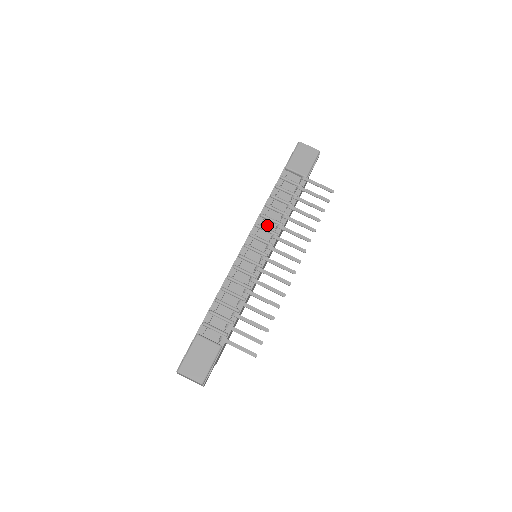
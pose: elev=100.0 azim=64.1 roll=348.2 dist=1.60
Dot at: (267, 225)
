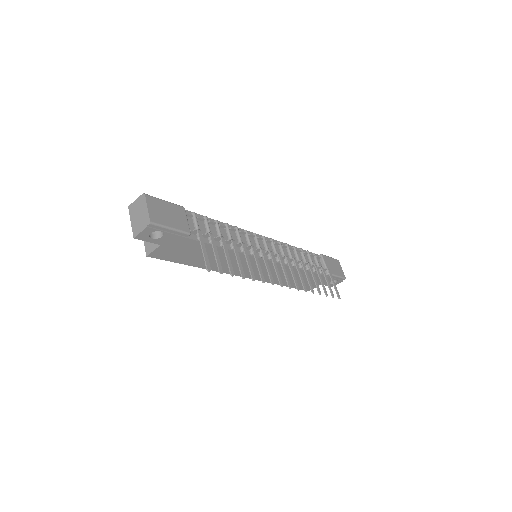
Dot at: (285, 252)
